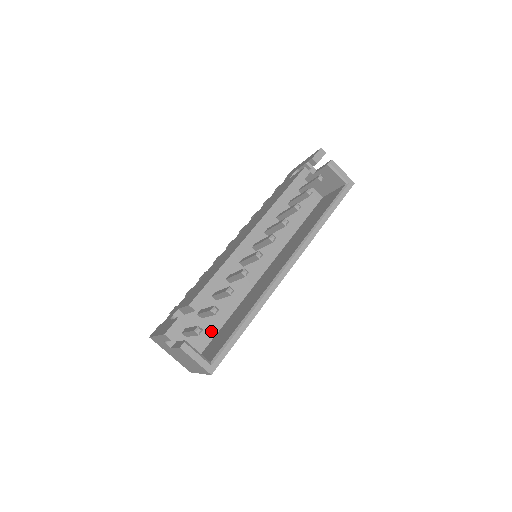
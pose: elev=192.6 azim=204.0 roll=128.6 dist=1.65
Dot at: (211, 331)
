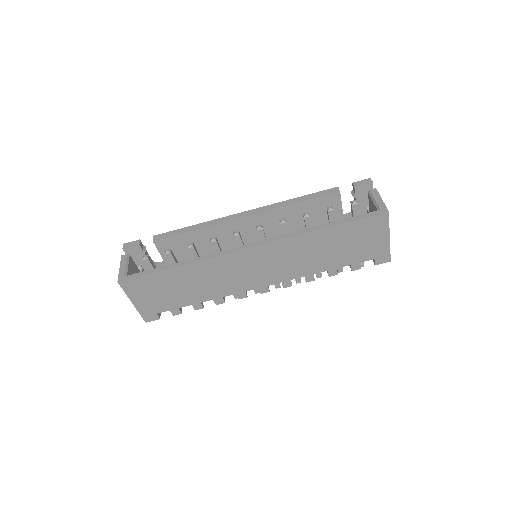
Dot at: occluded
